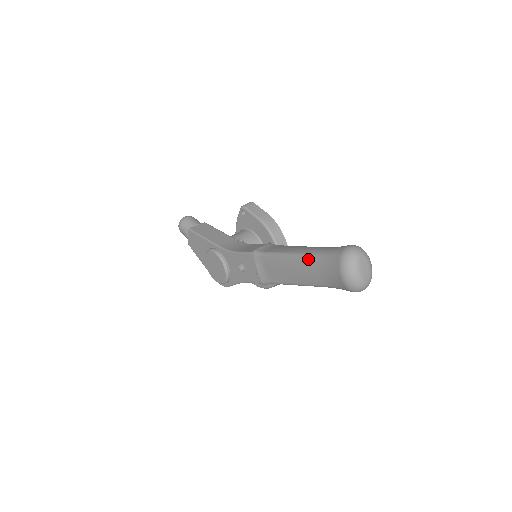
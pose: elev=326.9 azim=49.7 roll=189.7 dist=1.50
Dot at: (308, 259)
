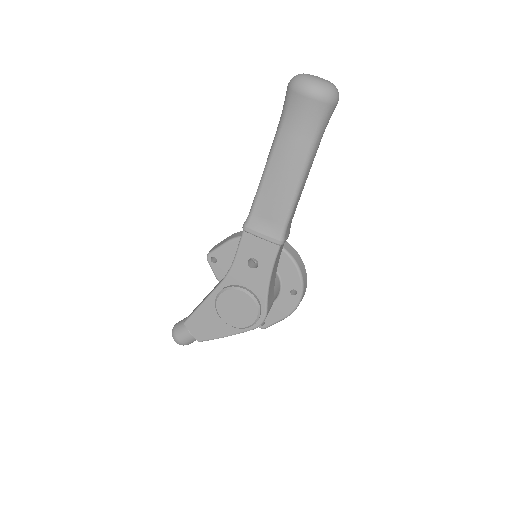
Dot at: (278, 141)
